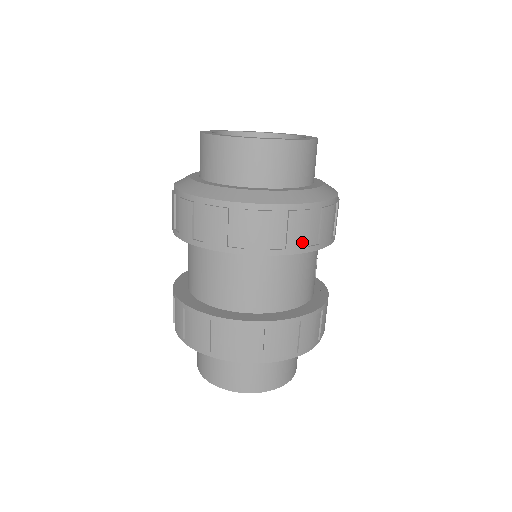
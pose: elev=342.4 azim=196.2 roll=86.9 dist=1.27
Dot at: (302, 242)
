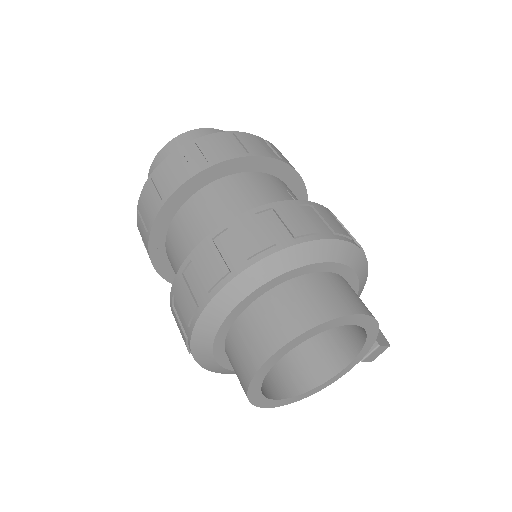
Dot at: (224, 153)
